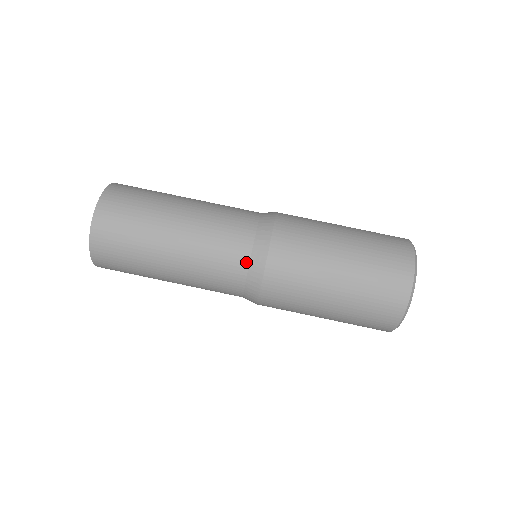
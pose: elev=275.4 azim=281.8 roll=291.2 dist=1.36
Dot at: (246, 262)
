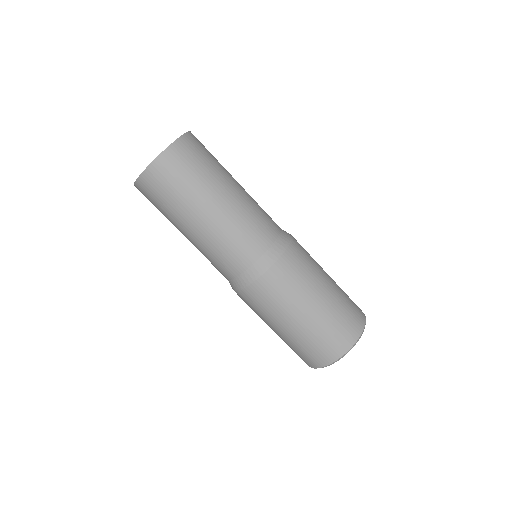
Dot at: (226, 278)
